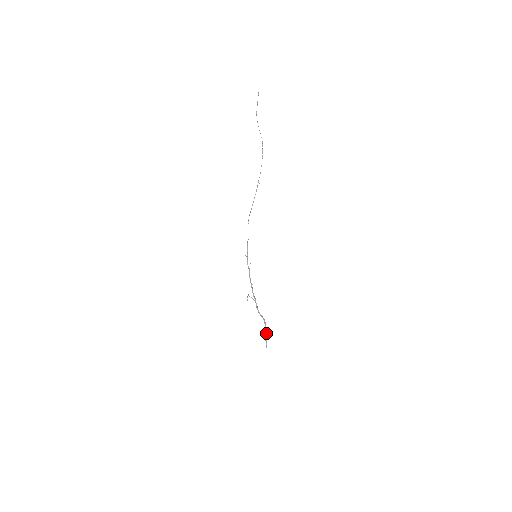
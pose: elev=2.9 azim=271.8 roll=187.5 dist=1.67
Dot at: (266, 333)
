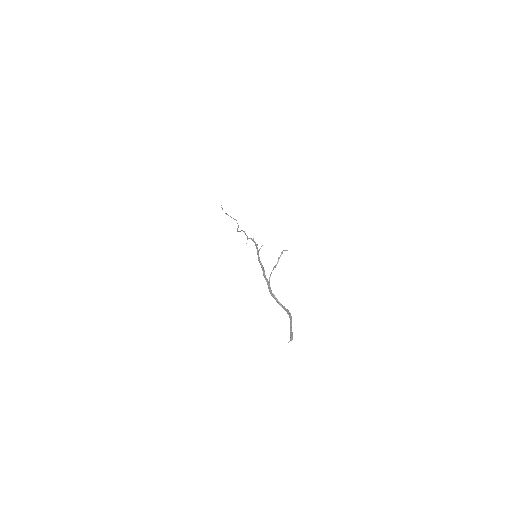
Dot at: (291, 318)
